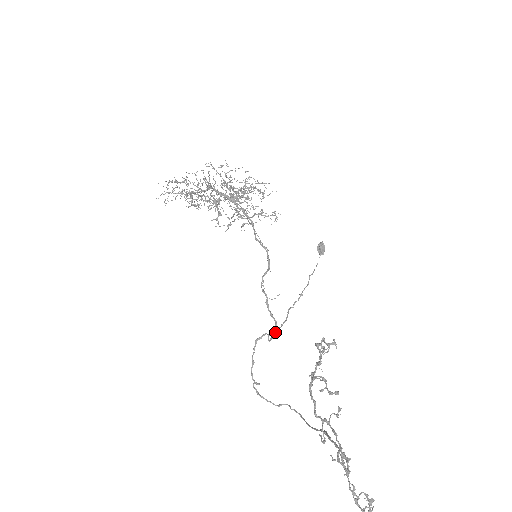
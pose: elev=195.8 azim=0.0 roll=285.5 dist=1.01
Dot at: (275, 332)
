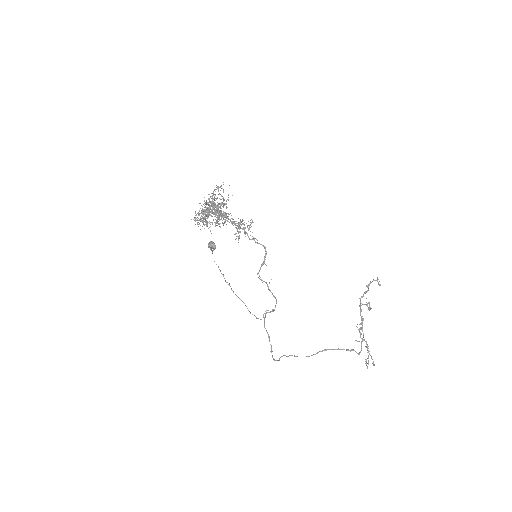
Dot at: occluded
